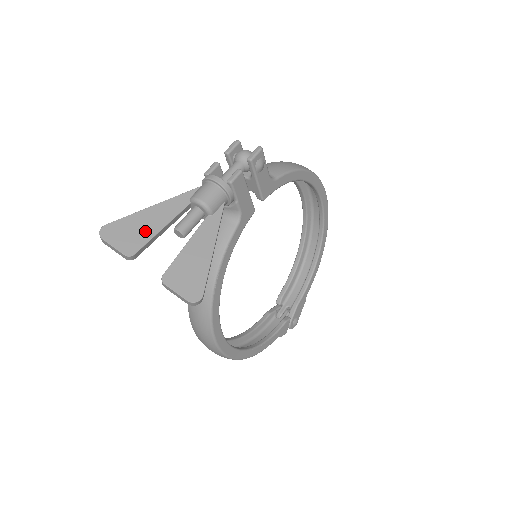
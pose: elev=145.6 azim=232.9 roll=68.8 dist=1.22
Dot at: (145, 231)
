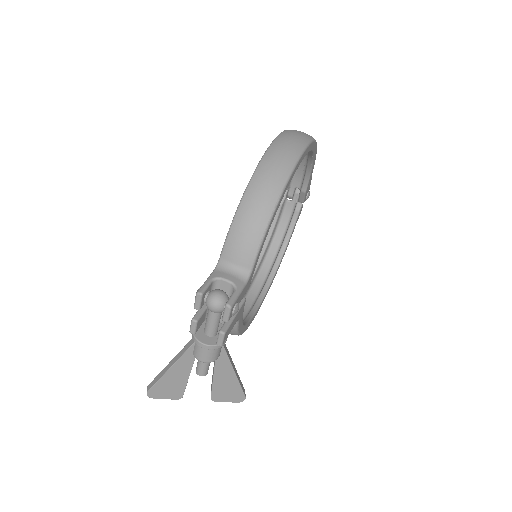
Dot at: (178, 384)
